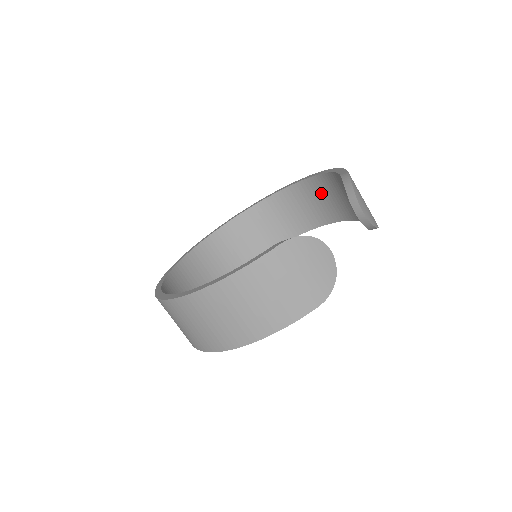
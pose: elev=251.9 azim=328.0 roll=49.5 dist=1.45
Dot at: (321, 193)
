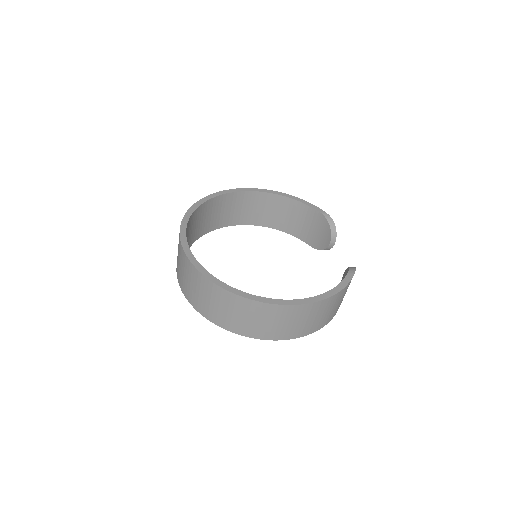
Dot at: (268, 205)
